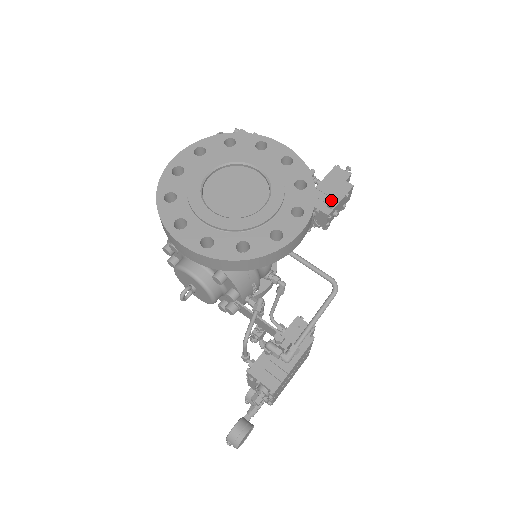
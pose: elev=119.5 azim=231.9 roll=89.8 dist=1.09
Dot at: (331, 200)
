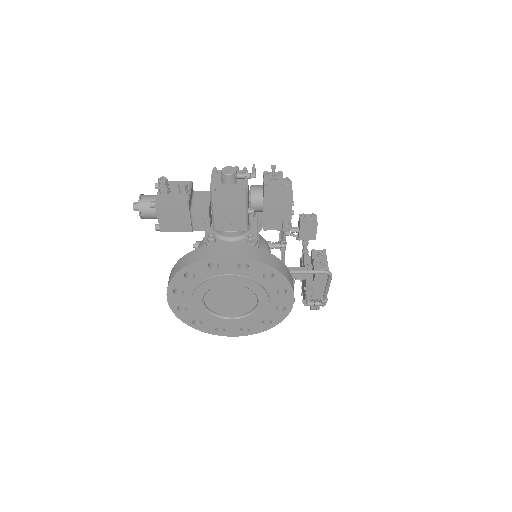
Dot at: (286, 229)
